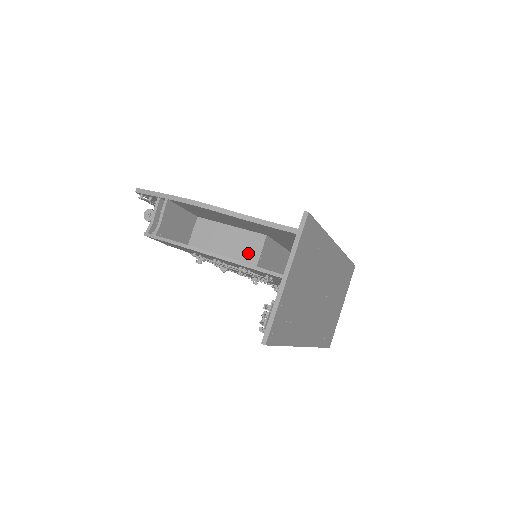
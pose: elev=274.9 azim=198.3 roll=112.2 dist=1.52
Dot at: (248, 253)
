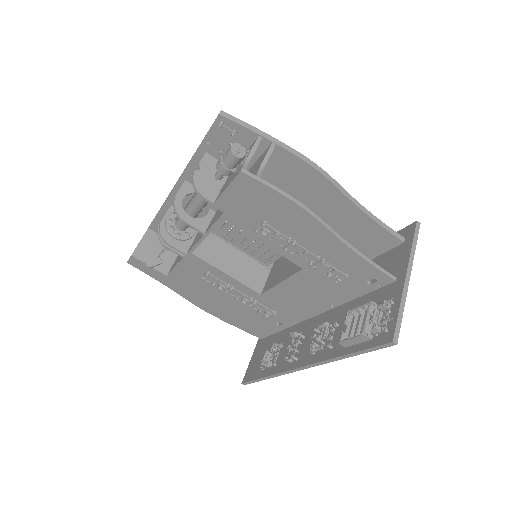
Dot at: occluded
